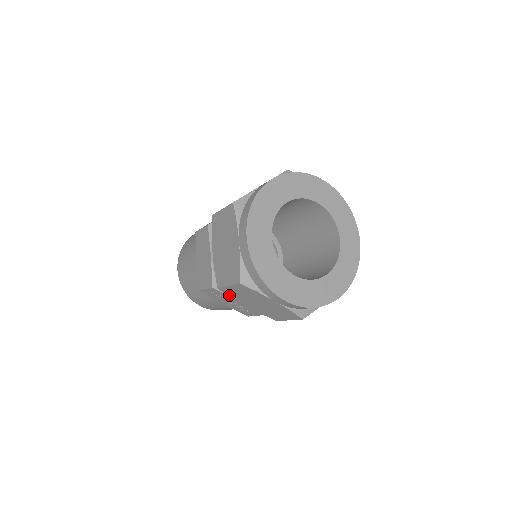
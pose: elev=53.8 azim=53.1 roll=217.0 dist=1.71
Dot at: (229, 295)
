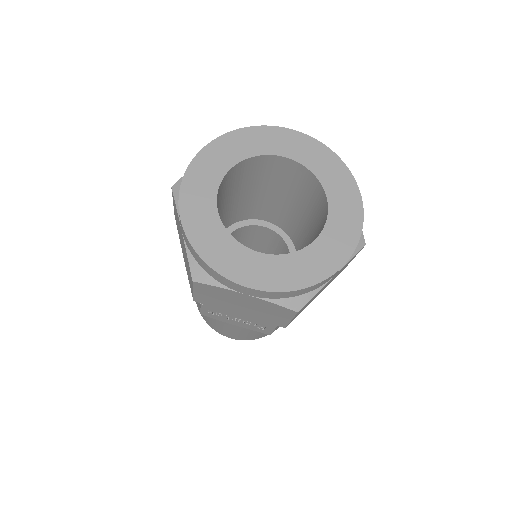
Dot at: (211, 306)
